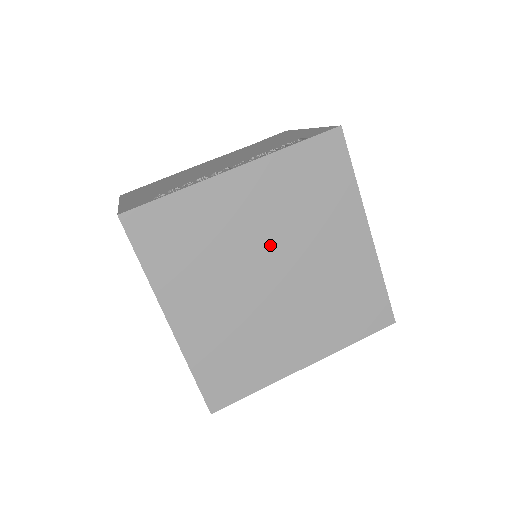
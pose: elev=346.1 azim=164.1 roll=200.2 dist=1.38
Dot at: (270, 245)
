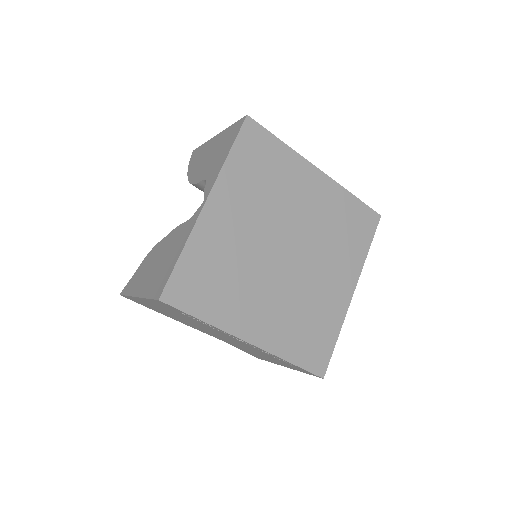
Dot at: (301, 231)
